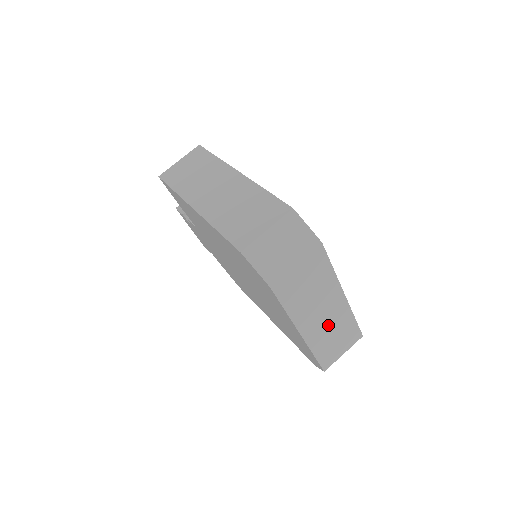
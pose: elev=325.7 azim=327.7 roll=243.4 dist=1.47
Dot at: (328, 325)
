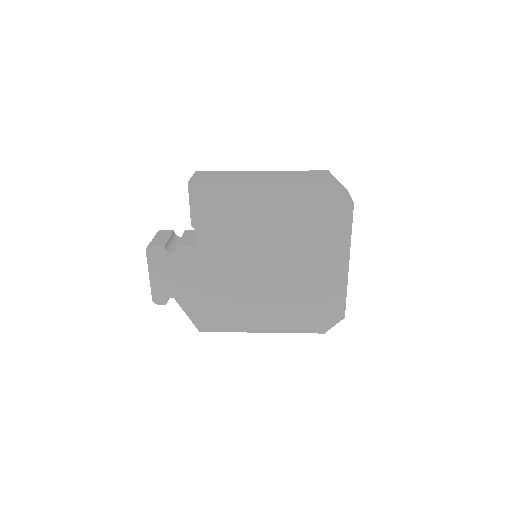
Dot at: occluded
